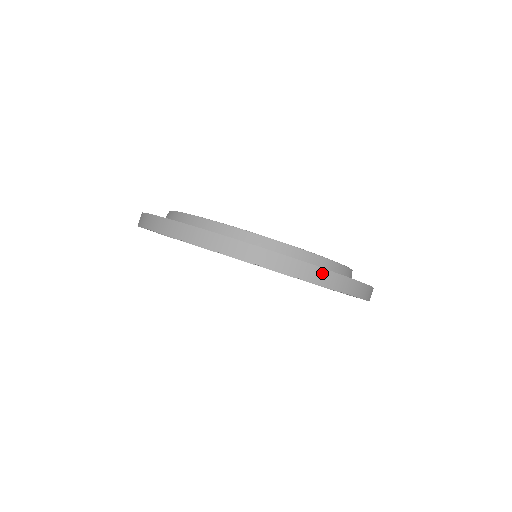
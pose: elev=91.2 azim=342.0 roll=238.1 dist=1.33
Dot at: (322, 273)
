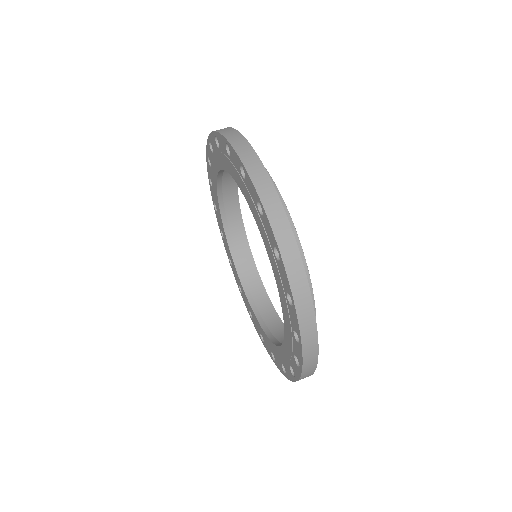
Dot at: (314, 361)
